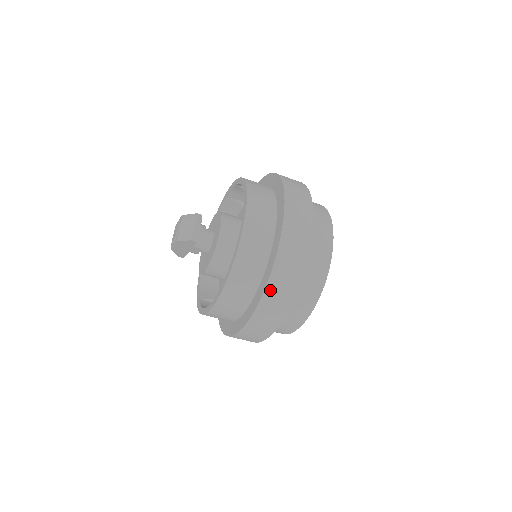
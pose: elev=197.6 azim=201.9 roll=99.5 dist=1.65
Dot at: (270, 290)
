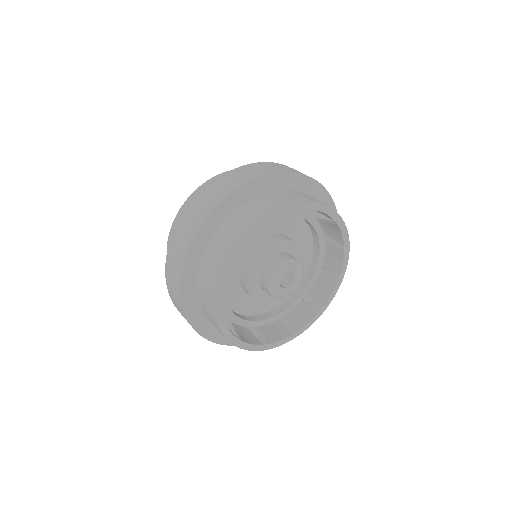
Dot at: (204, 194)
